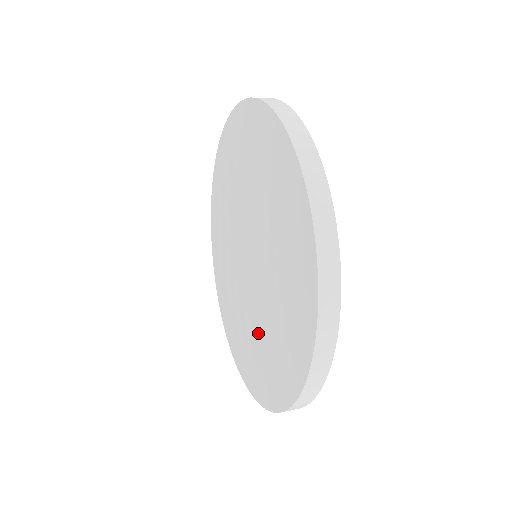
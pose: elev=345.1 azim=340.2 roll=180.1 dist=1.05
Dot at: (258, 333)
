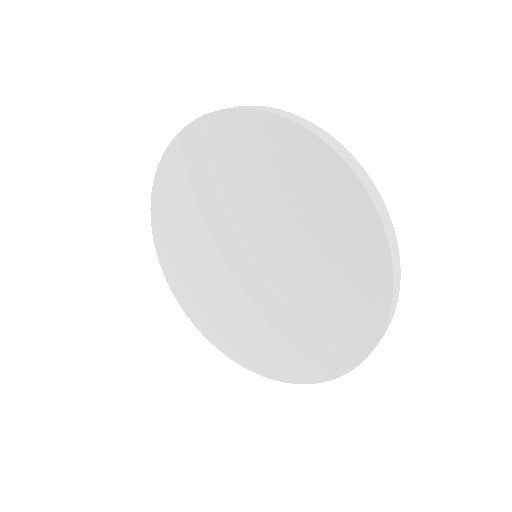
Dot at: (309, 302)
